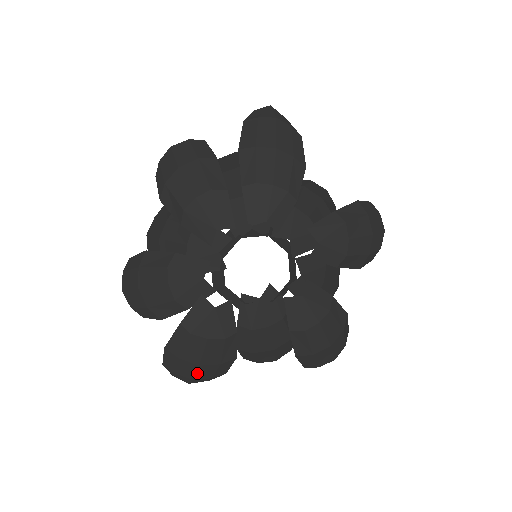
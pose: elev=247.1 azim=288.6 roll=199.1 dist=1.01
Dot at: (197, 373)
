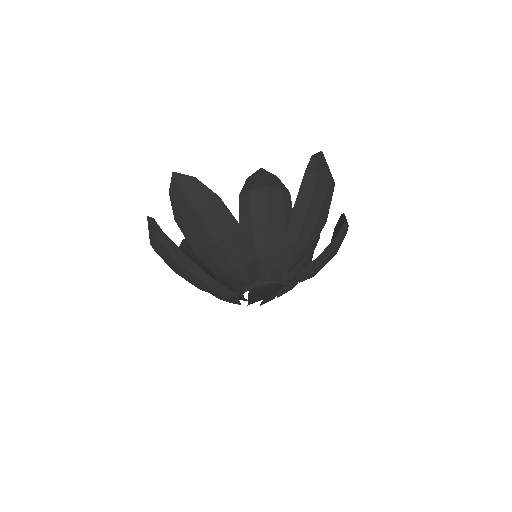
Dot at: occluded
